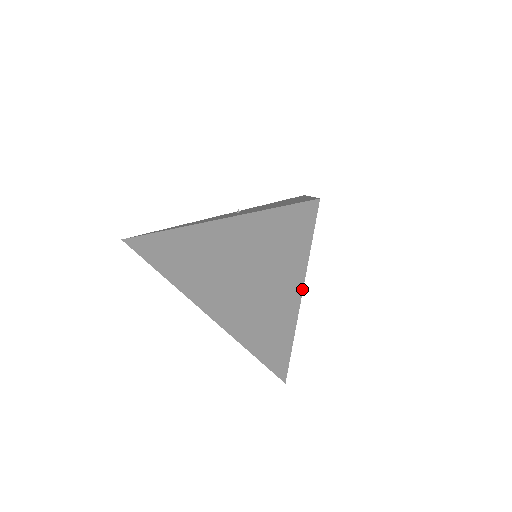
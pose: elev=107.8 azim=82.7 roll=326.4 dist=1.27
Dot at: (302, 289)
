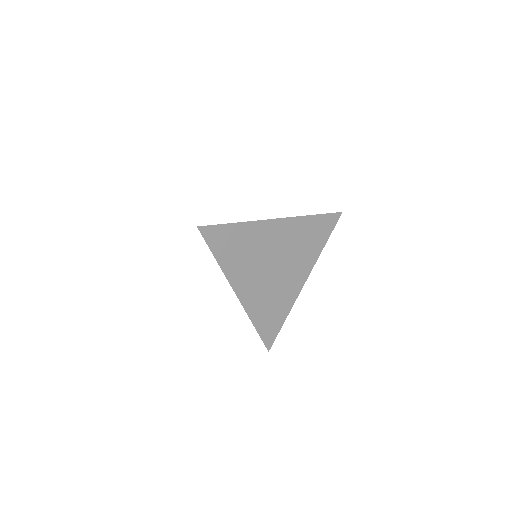
Dot at: (291, 217)
